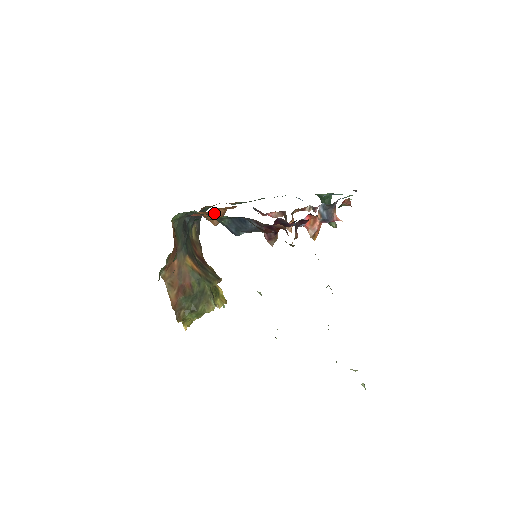
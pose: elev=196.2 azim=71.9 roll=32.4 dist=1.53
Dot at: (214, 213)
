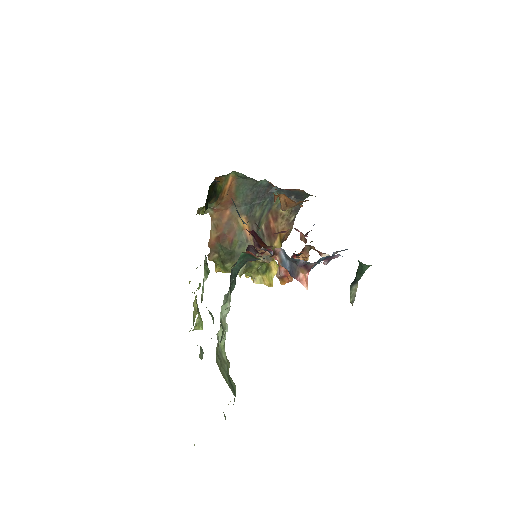
Dot at: (275, 195)
